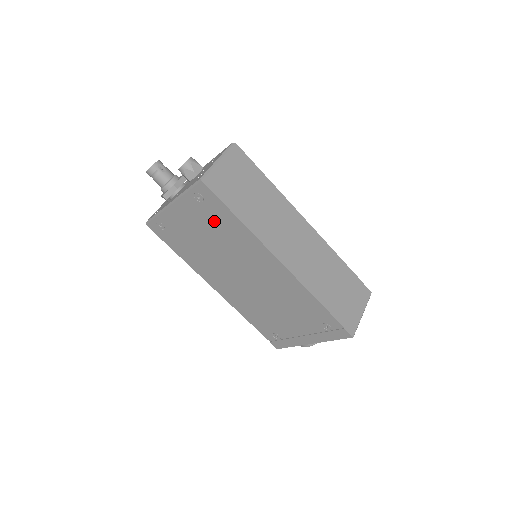
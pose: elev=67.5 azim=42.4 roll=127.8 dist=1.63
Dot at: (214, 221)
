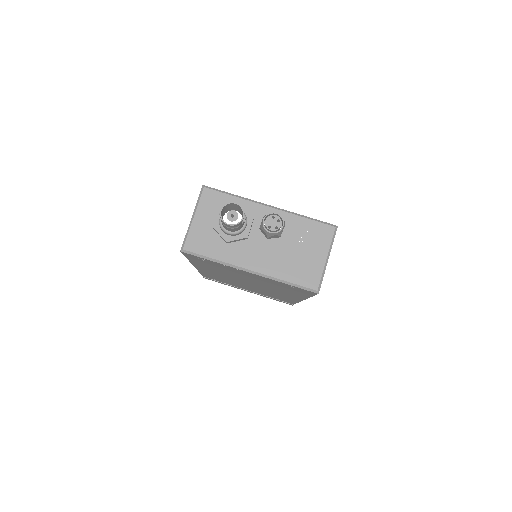
Dot at: (282, 287)
